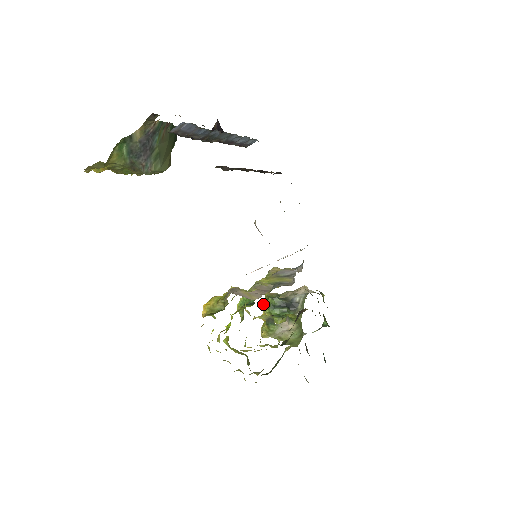
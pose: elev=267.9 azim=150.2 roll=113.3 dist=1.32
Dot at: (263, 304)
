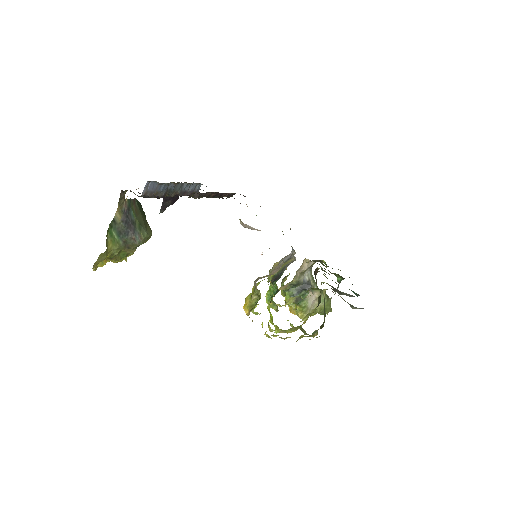
Dot at: occluded
